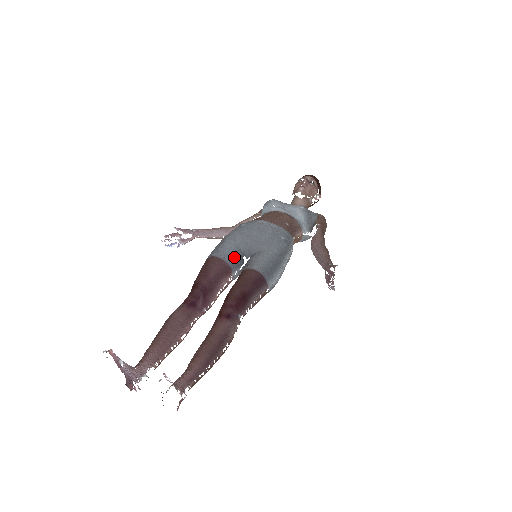
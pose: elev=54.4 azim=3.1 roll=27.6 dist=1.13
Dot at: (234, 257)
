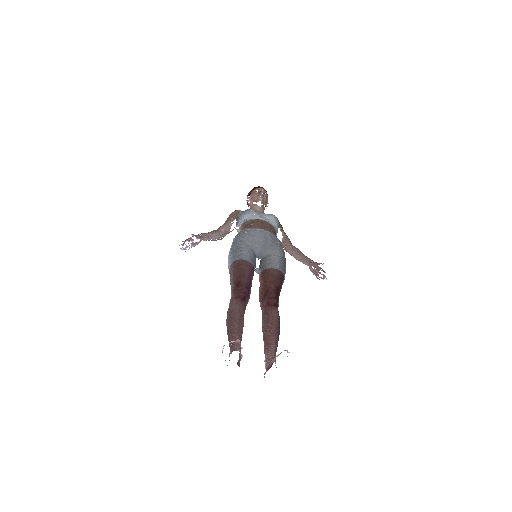
Dot at: (254, 259)
